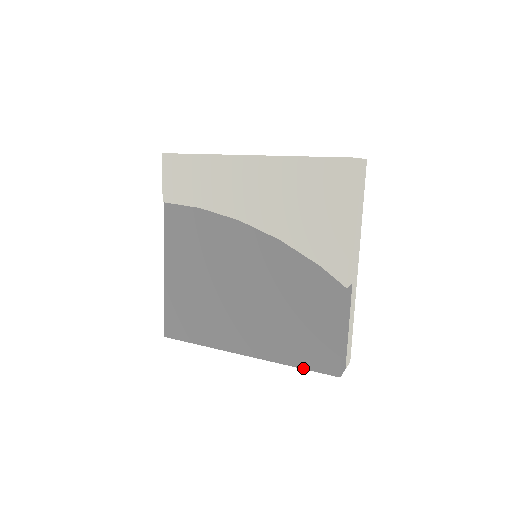
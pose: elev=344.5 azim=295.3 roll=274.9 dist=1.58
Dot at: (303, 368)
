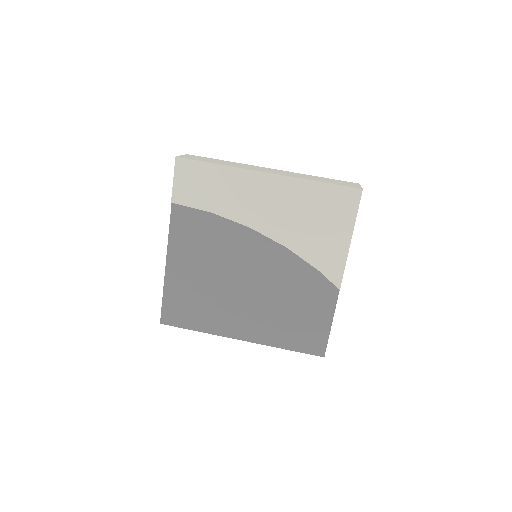
Dot at: (294, 350)
